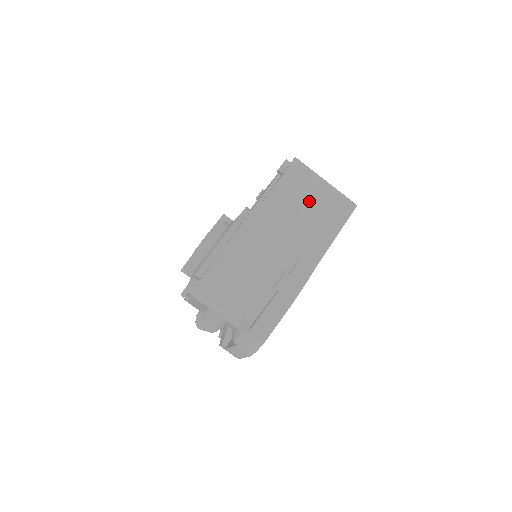
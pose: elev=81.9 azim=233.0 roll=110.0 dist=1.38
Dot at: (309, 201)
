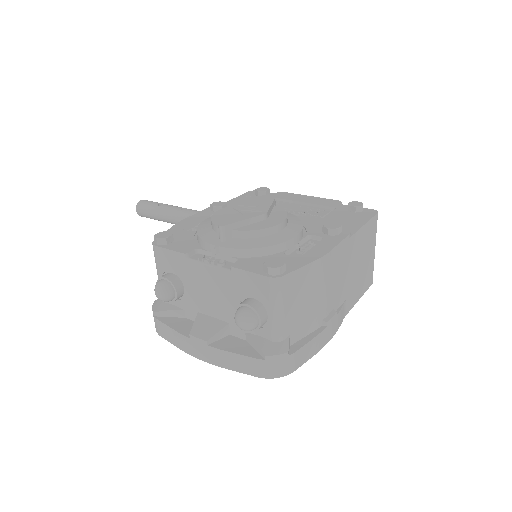
Dot at: (366, 256)
